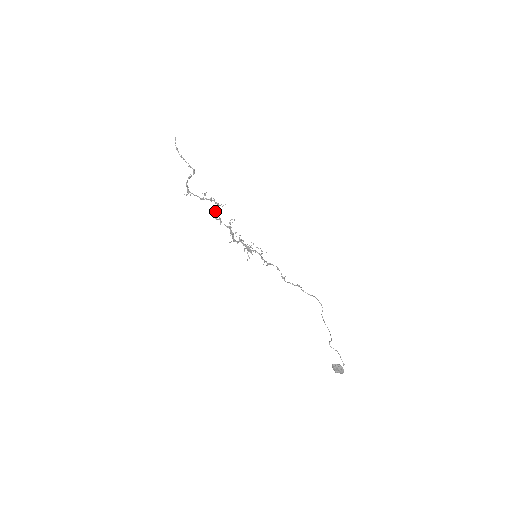
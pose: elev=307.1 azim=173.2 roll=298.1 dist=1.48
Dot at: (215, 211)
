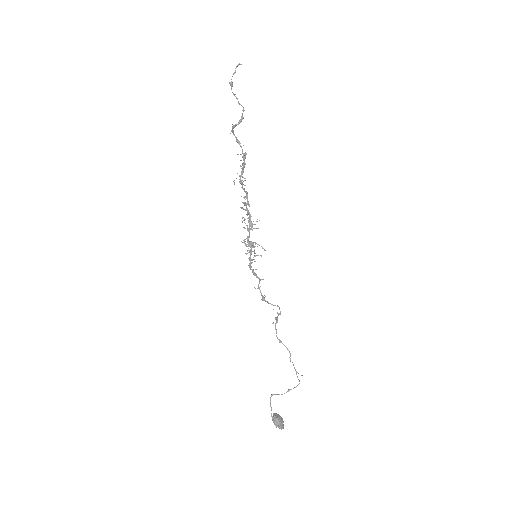
Dot at: (239, 182)
